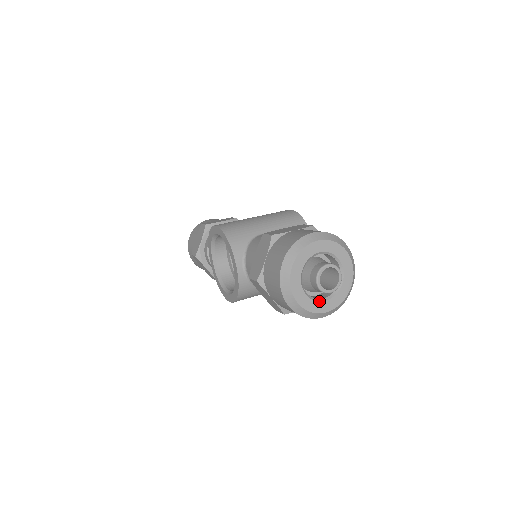
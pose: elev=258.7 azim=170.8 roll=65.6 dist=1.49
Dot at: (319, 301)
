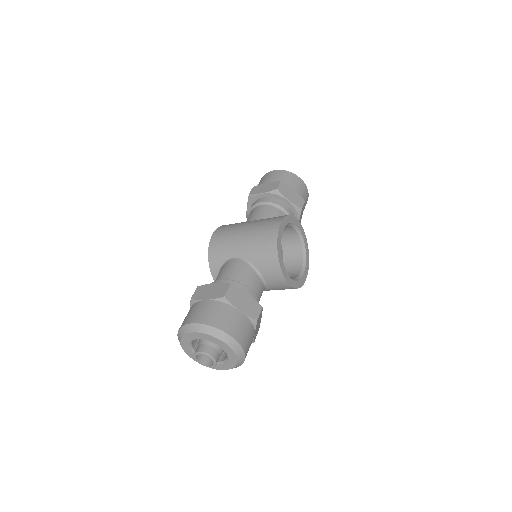
Dot at: occluded
